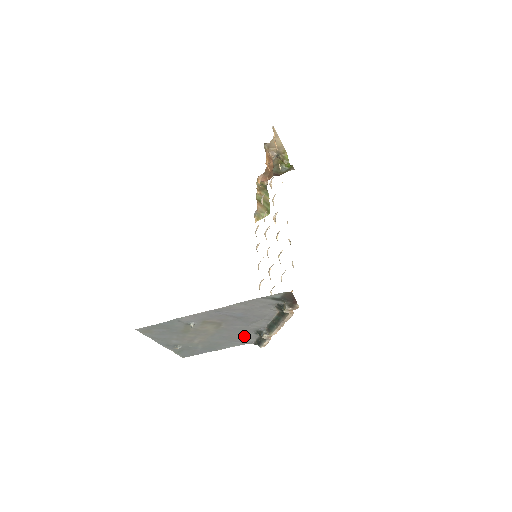
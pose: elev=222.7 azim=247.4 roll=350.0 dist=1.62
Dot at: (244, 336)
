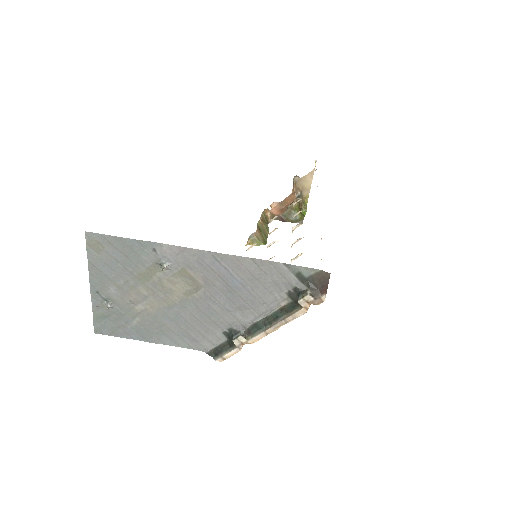
Dot at: (206, 331)
